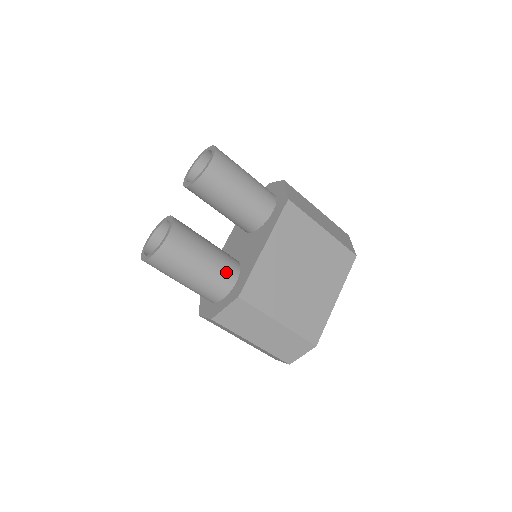
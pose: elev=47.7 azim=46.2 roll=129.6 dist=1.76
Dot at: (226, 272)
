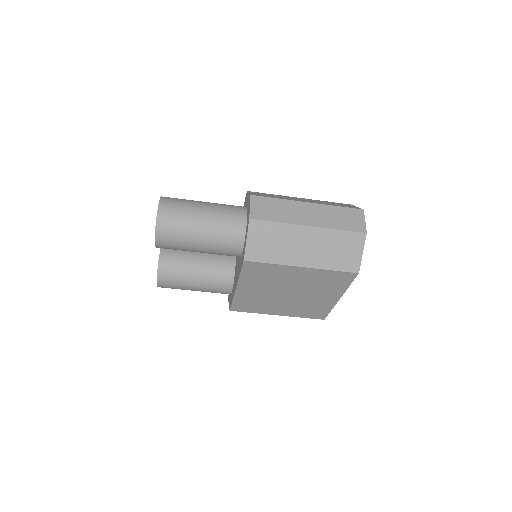
Dot at: (219, 289)
